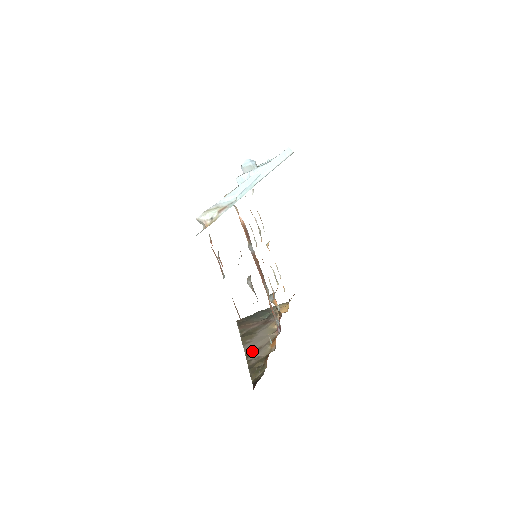
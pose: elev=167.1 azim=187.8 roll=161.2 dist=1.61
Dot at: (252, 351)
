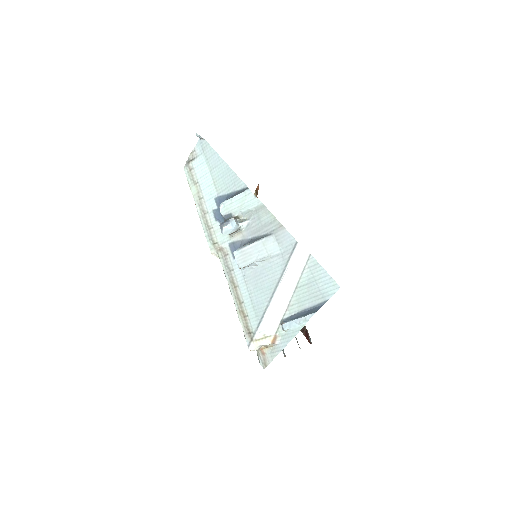
Dot at: occluded
